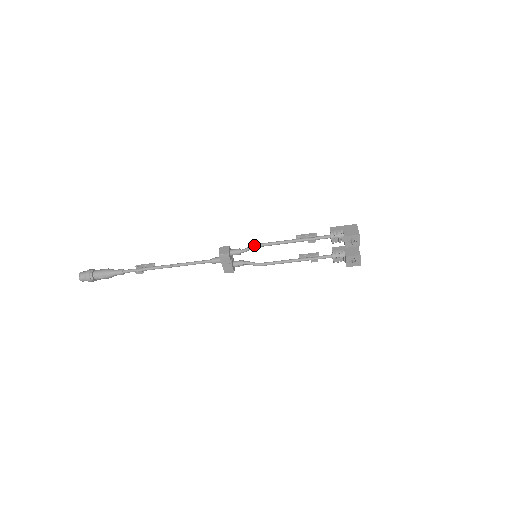
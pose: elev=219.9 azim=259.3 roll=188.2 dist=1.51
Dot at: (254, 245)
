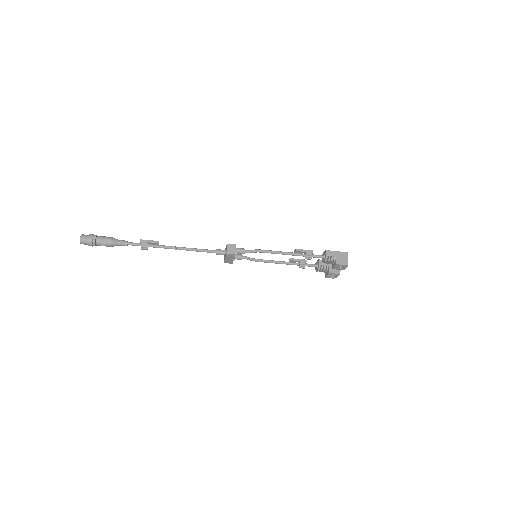
Dot at: (259, 251)
